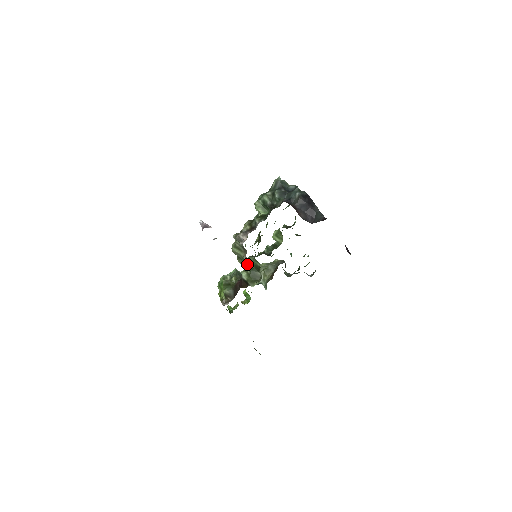
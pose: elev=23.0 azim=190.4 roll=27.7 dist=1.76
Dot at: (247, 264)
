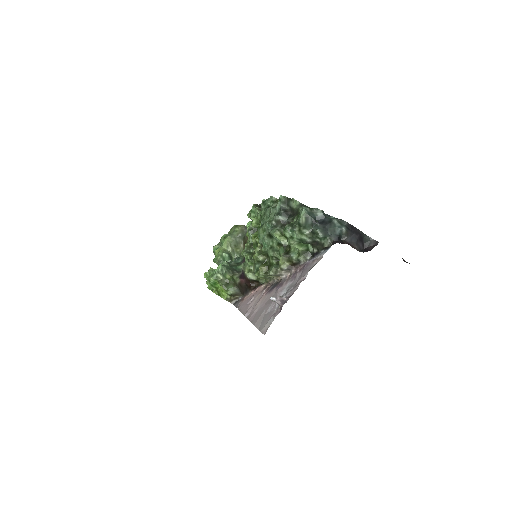
Dot at: (247, 265)
